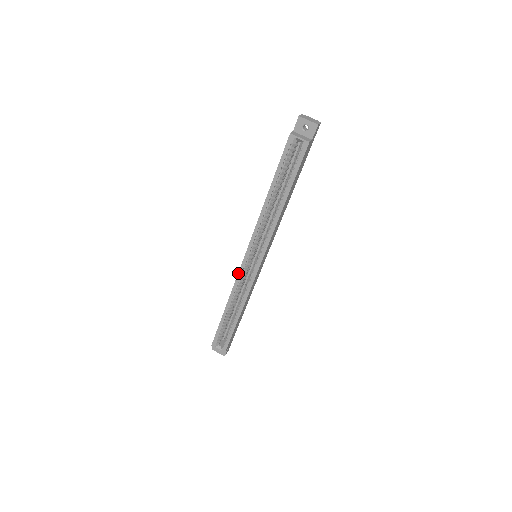
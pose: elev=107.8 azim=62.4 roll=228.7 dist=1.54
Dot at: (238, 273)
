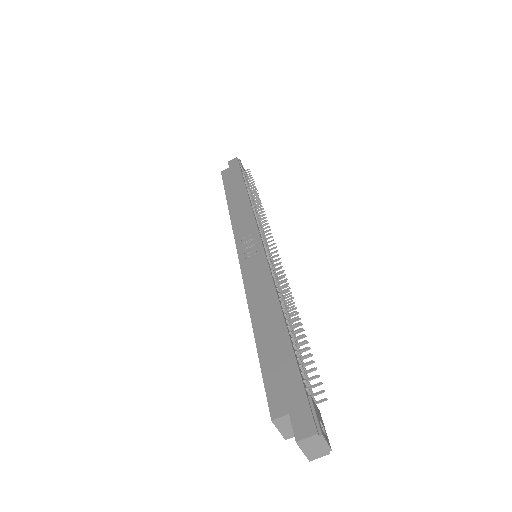
Dot at: (234, 235)
